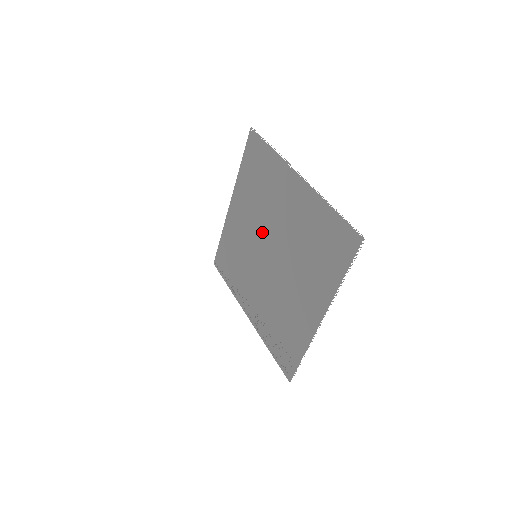
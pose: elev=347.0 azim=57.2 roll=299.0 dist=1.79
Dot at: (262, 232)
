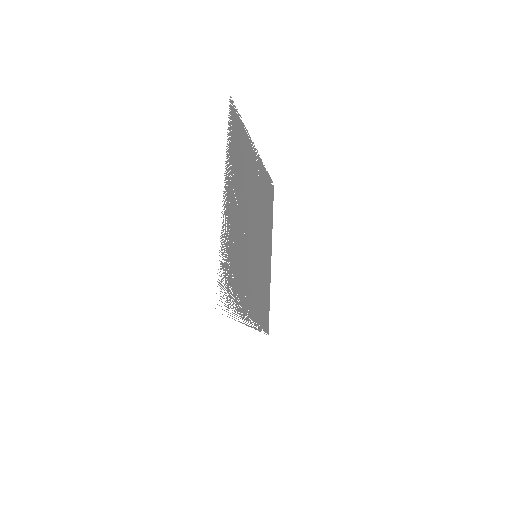
Dot at: (258, 229)
